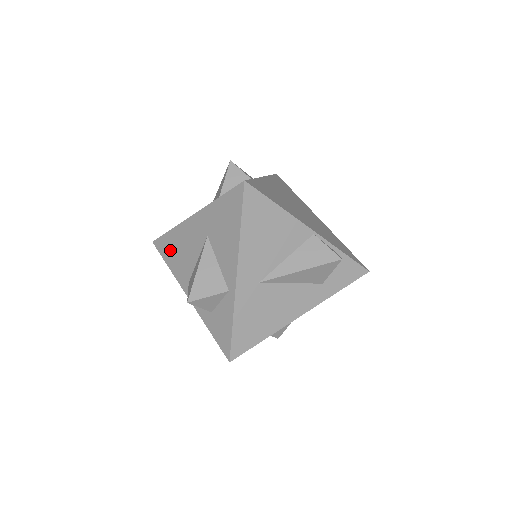
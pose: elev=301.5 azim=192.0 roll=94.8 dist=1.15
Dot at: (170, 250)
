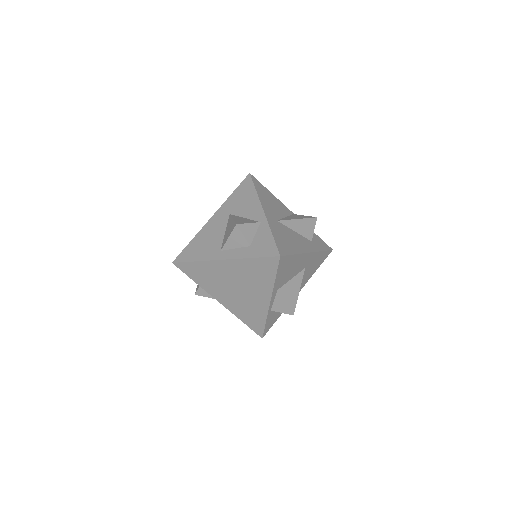
Dot at: (194, 250)
